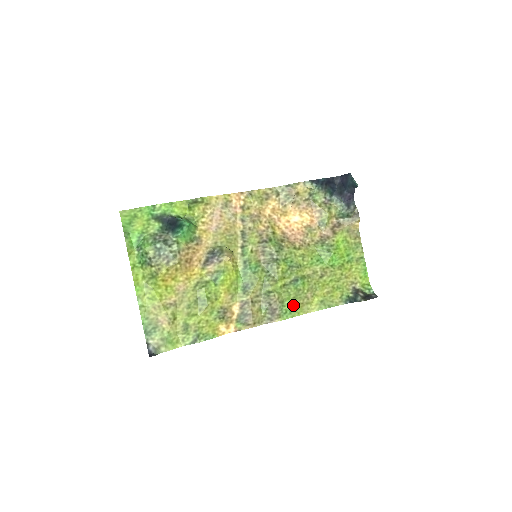
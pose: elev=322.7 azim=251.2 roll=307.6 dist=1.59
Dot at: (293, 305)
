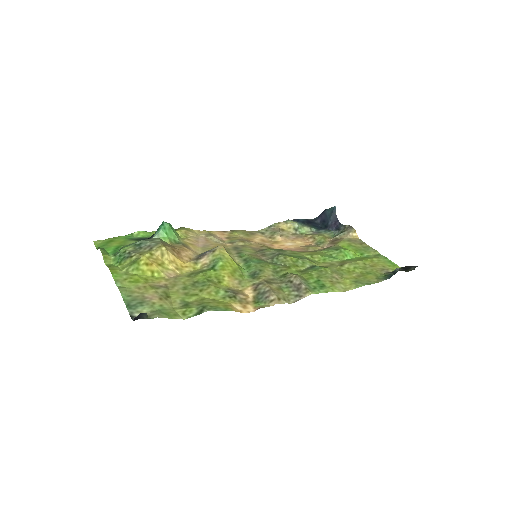
Dot at: (321, 283)
